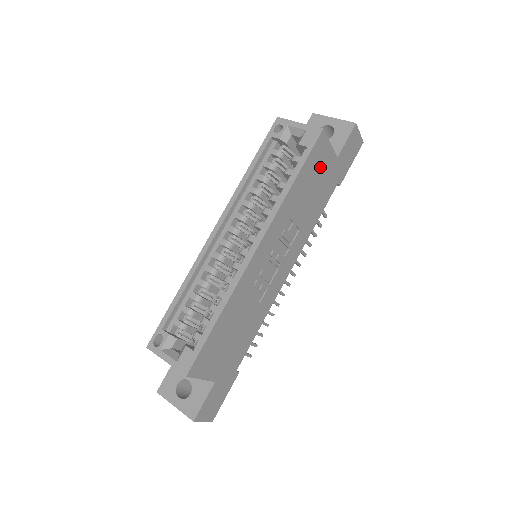
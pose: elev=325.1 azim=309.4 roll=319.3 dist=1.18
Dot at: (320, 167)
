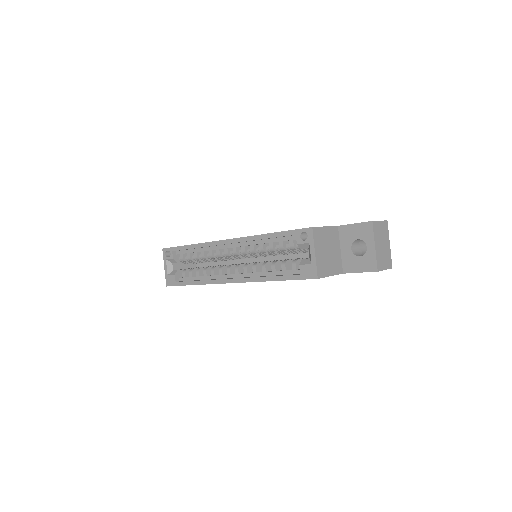
Dot at: occluded
